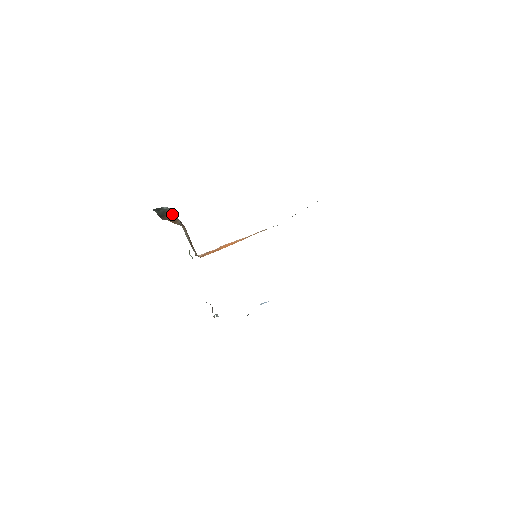
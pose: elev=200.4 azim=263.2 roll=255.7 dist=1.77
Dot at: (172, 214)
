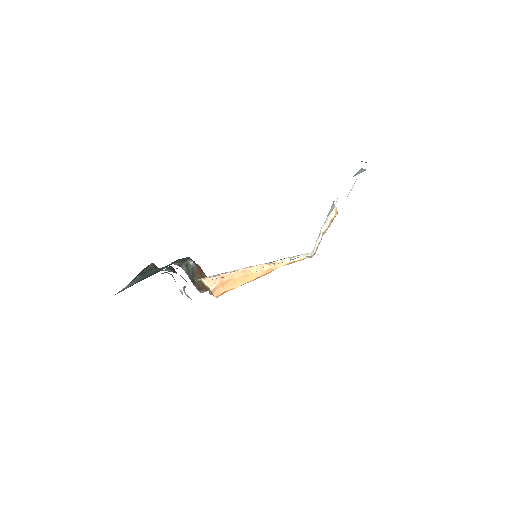
Dot at: (199, 271)
